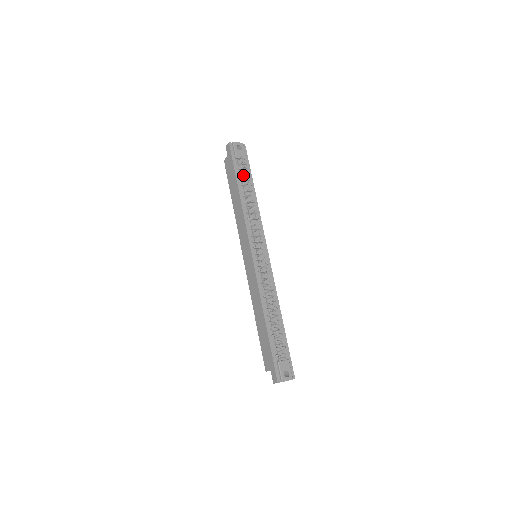
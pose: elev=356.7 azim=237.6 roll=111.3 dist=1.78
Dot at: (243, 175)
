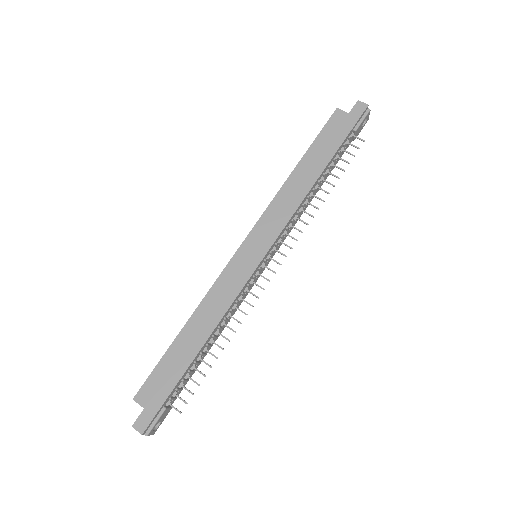
Dot at: (338, 156)
